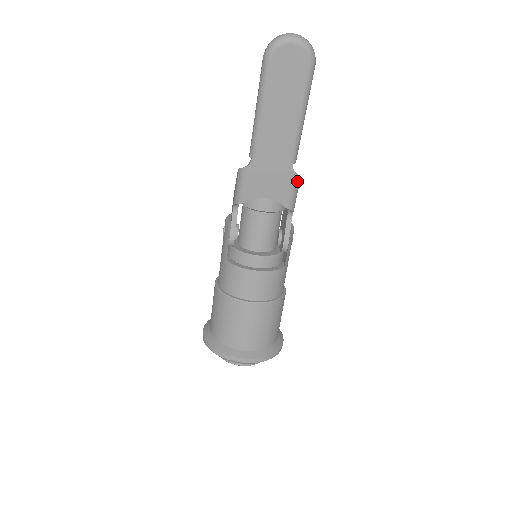
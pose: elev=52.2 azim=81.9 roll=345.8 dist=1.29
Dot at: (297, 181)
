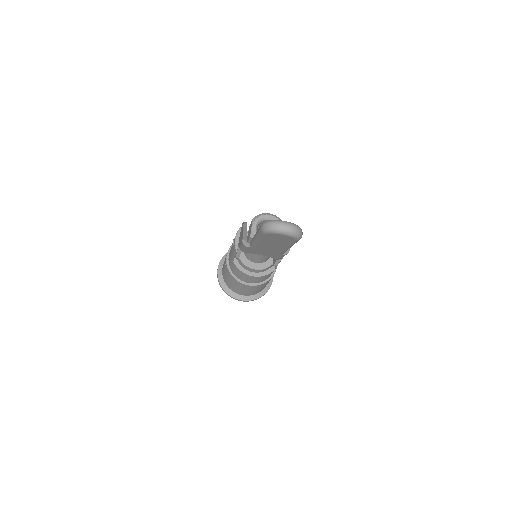
Dot at: occluded
